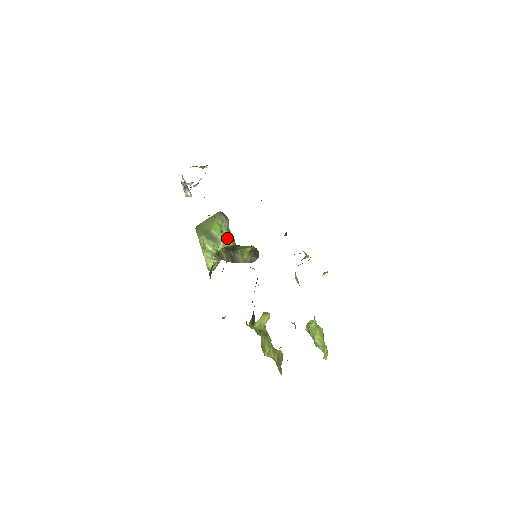
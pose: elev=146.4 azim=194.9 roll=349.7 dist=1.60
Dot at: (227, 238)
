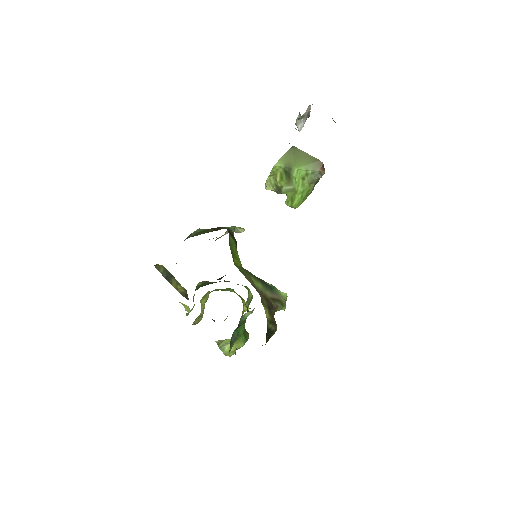
Dot at: (301, 188)
